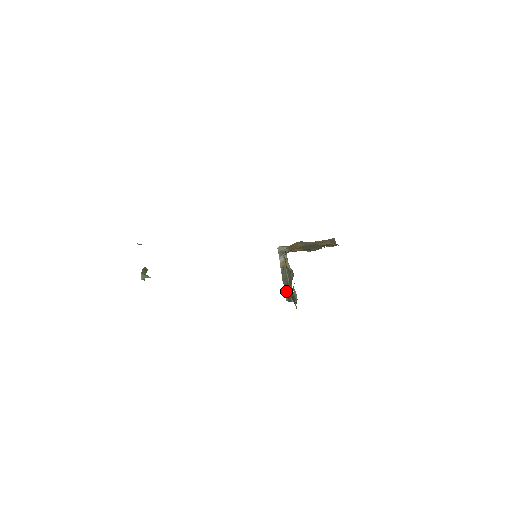
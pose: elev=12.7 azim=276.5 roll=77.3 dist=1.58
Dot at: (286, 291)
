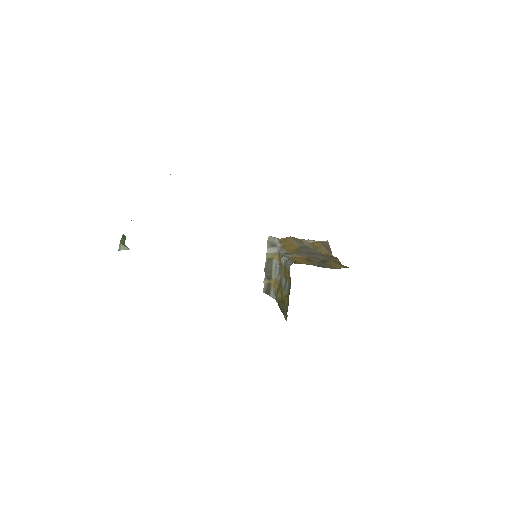
Dot at: (266, 283)
